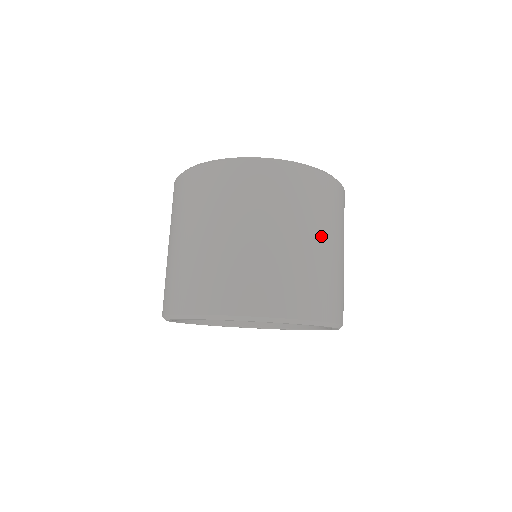
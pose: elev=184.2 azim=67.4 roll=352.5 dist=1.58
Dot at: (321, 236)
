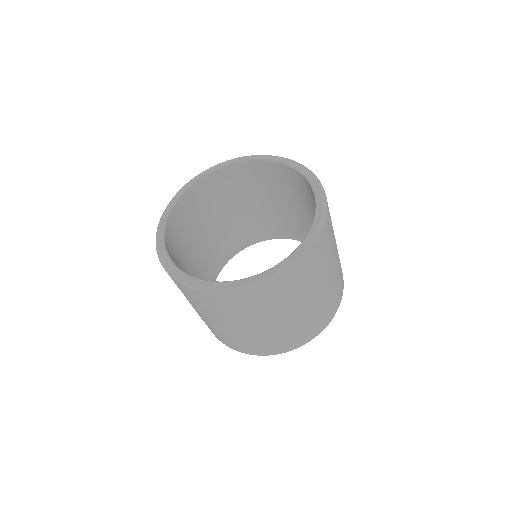
Dot at: (300, 306)
